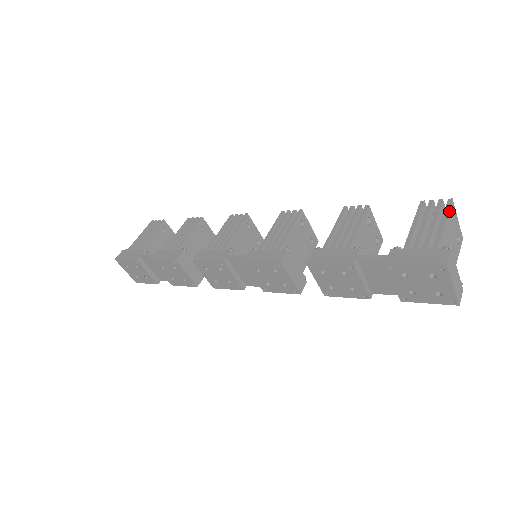
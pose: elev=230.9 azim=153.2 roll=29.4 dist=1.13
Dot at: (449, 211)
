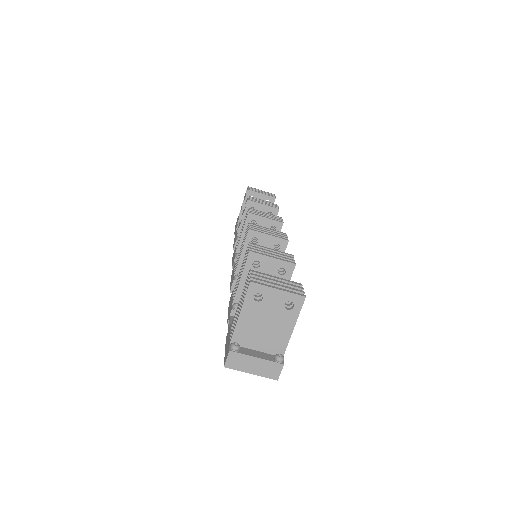
Dot at: (247, 297)
